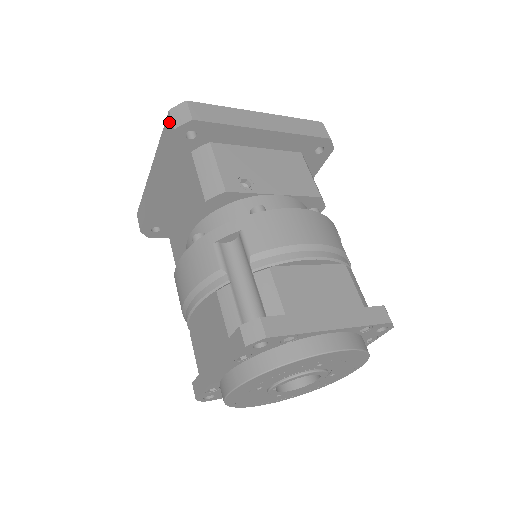
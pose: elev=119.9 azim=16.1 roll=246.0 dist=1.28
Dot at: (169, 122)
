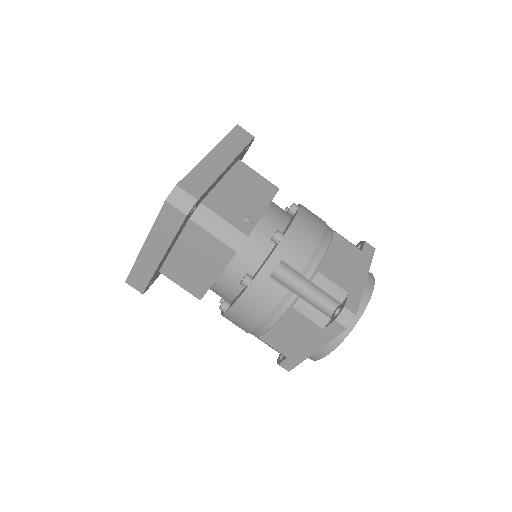
Dot at: (171, 210)
